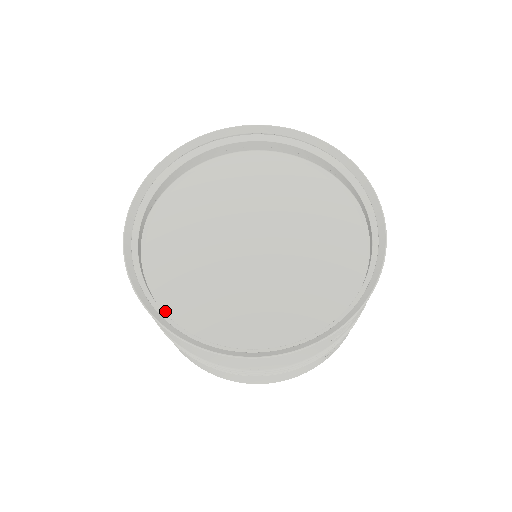
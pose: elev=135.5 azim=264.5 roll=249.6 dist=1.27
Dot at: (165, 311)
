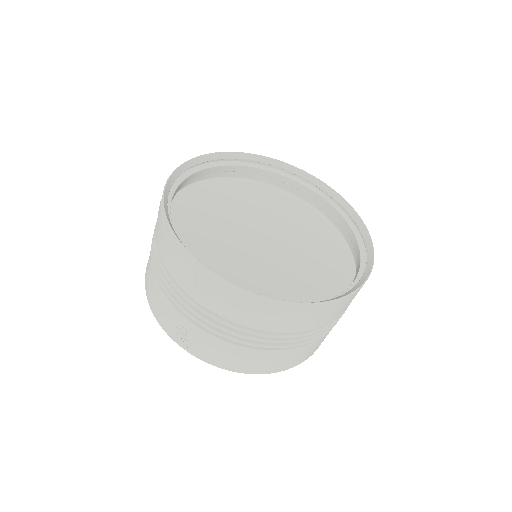
Dot at: occluded
